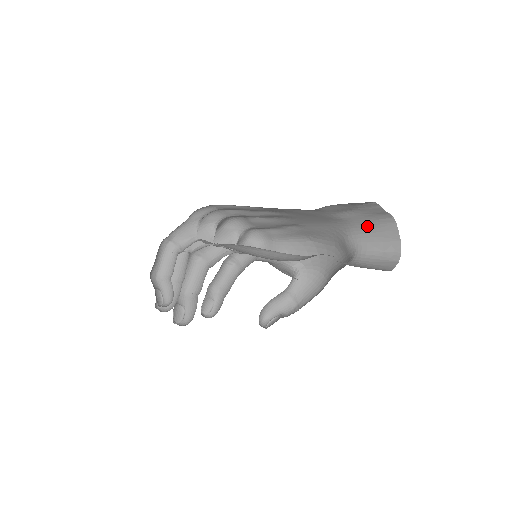
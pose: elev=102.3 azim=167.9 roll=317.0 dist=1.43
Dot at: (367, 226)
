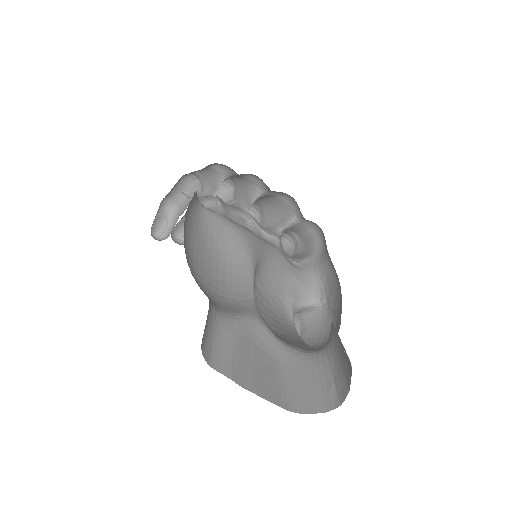
Dot at: occluded
